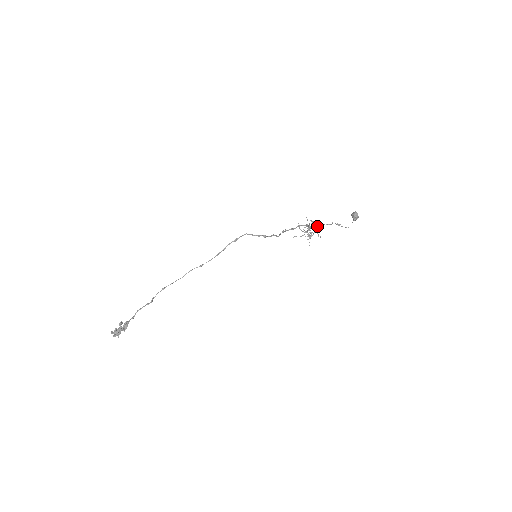
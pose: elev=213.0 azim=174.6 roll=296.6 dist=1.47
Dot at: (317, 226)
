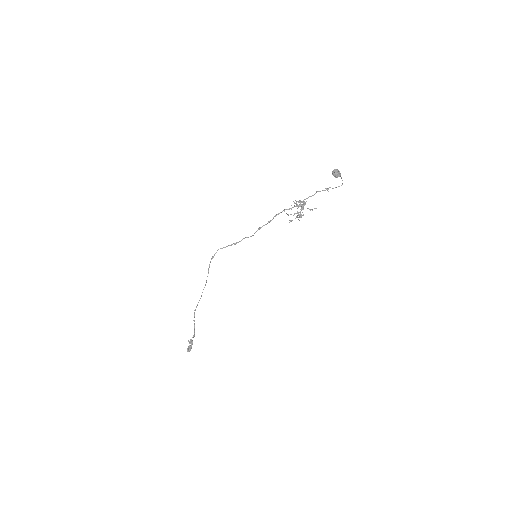
Dot at: (299, 204)
